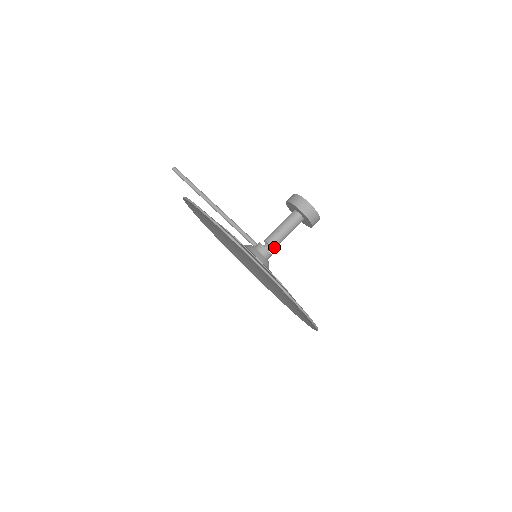
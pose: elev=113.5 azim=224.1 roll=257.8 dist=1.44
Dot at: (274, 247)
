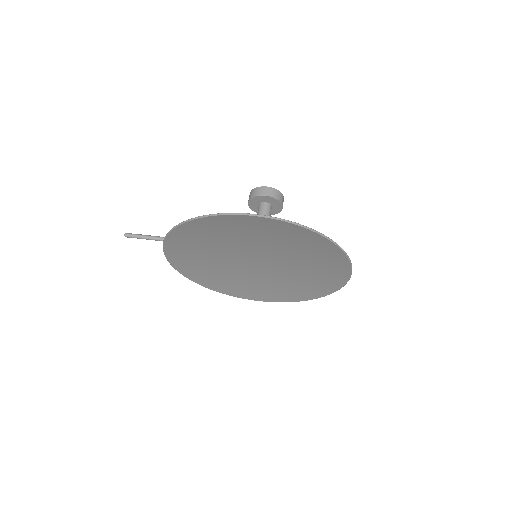
Dot at: occluded
